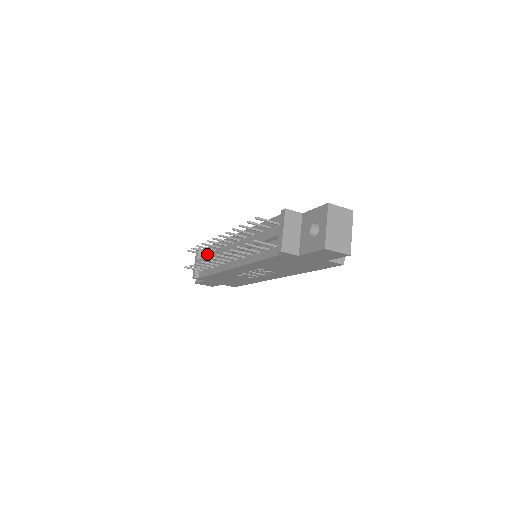
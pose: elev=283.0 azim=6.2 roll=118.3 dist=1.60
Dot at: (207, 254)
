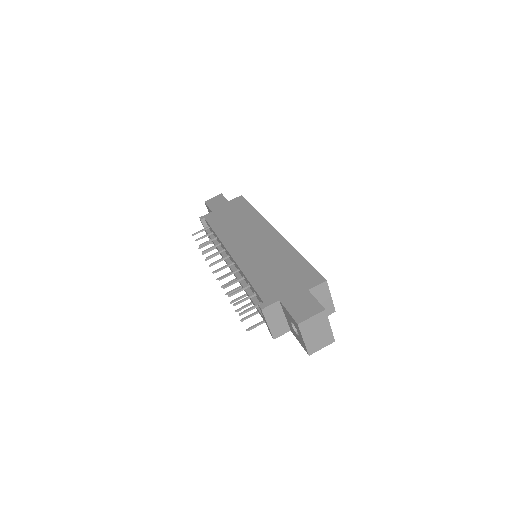
Dot at: occluded
